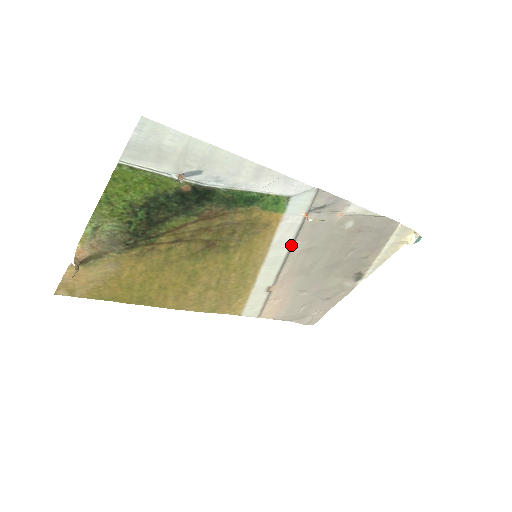
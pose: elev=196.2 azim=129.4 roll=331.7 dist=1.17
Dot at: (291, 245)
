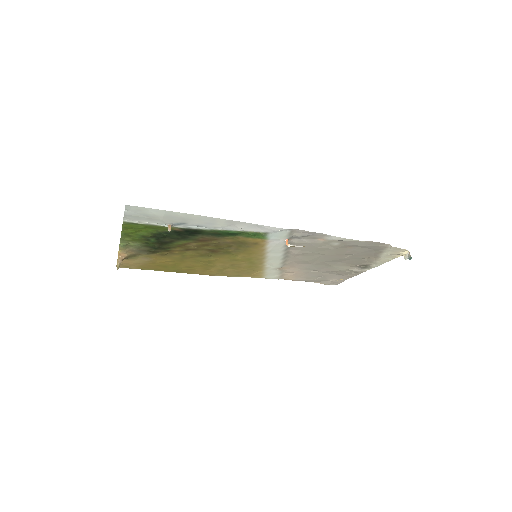
Dot at: (285, 251)
